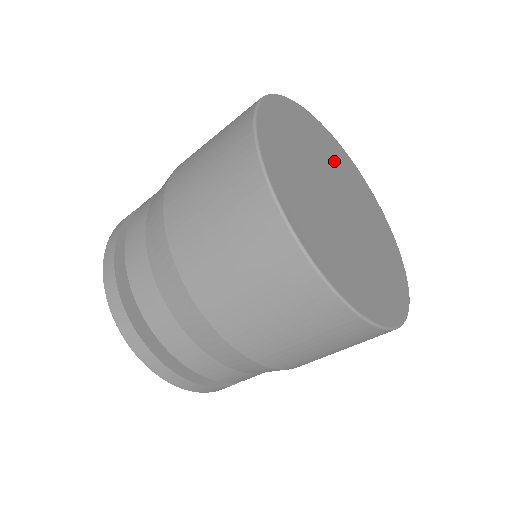
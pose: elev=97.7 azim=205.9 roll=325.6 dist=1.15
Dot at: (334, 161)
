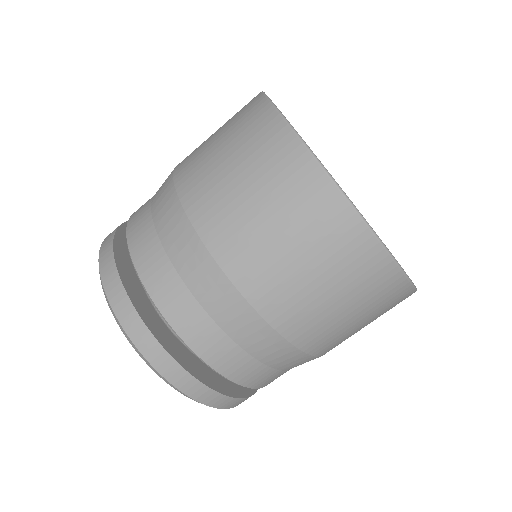
Dot at: occluded
